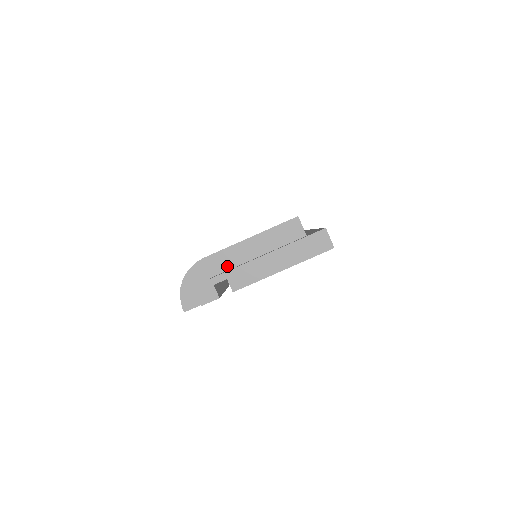
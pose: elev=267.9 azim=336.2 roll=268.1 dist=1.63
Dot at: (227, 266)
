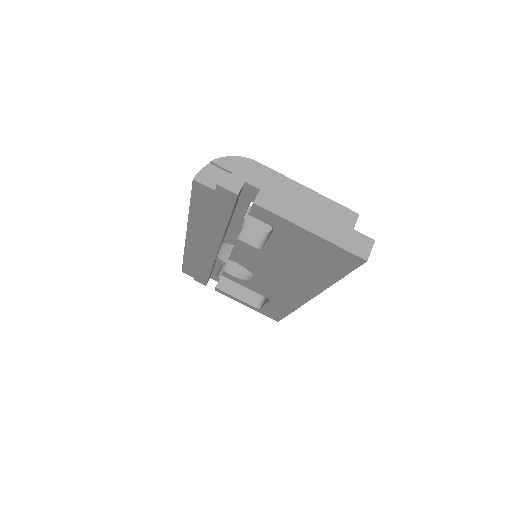
Dot at: occluded
